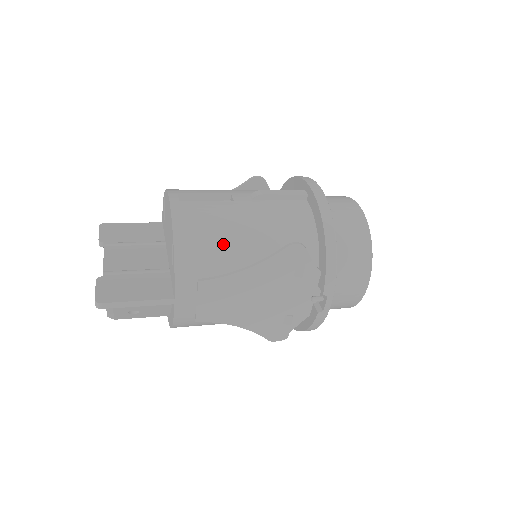
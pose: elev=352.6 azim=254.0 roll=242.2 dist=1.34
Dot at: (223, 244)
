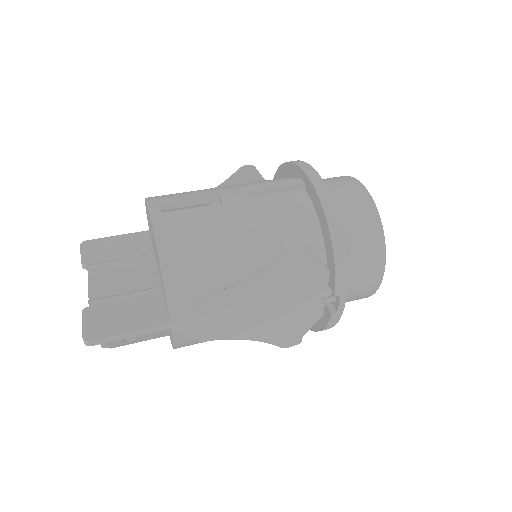
Dot at: (216, 256)
